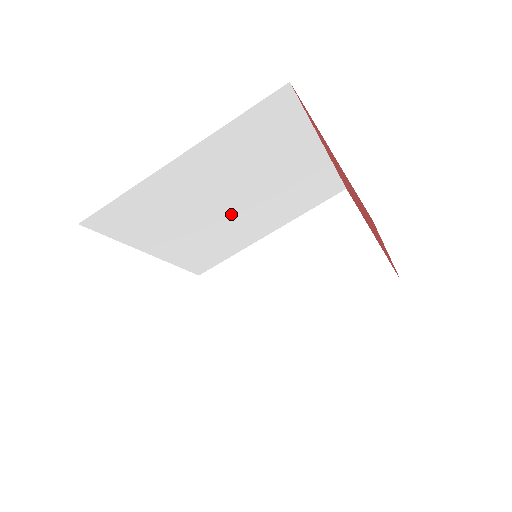
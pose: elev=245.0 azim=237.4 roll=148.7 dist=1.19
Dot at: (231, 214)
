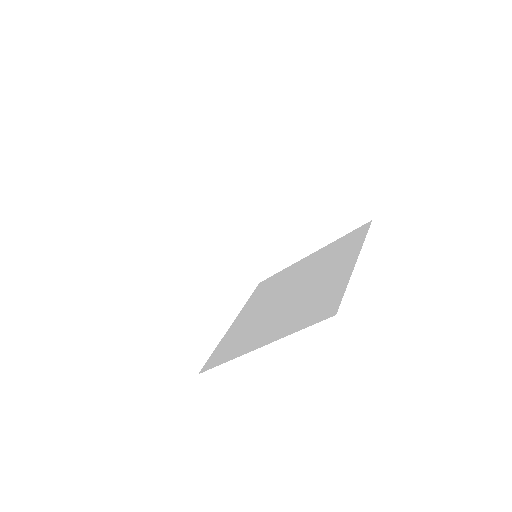
Dot at: occluded
